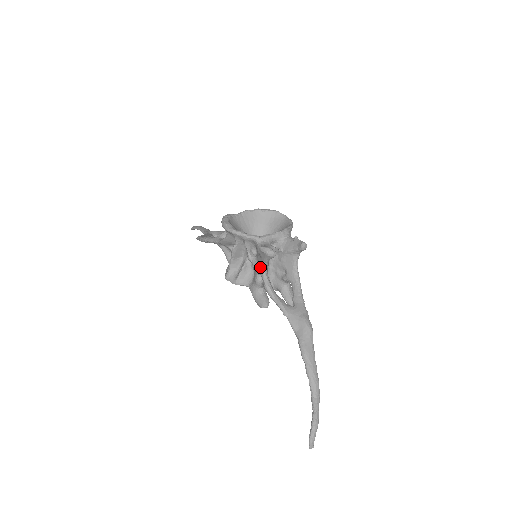
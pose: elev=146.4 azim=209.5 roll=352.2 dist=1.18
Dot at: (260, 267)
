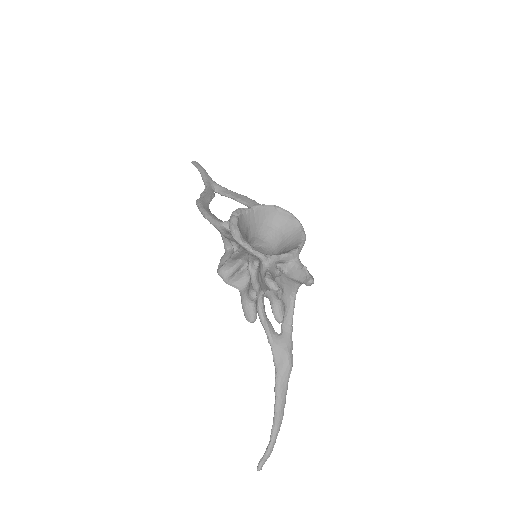
Dot at: (258, 286)
